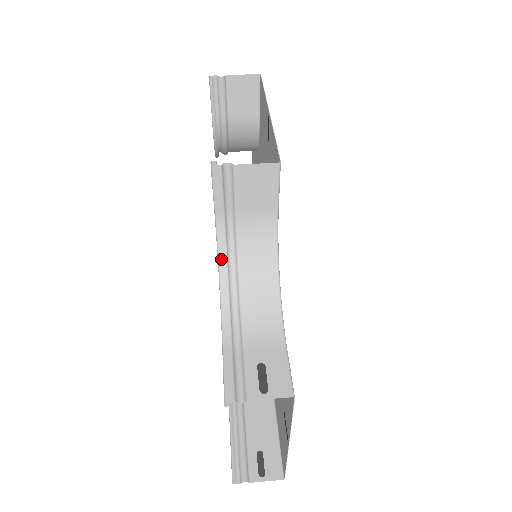
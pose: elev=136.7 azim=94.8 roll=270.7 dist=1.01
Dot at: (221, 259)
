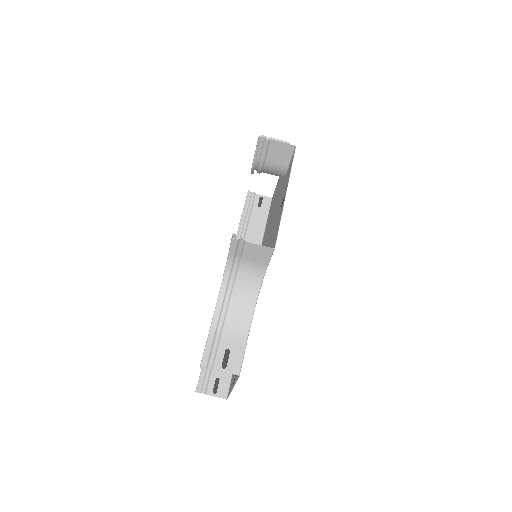
Dot at: (225, 278)
